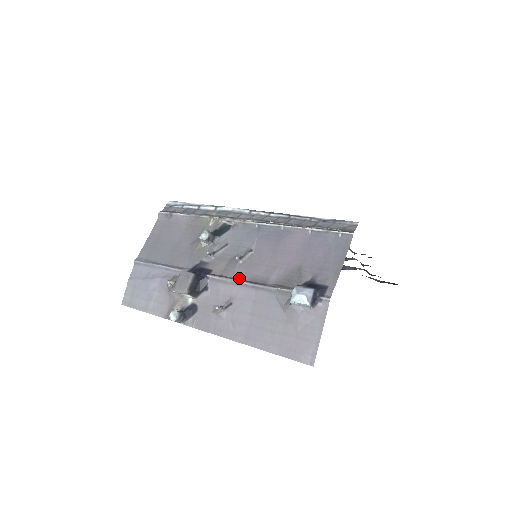
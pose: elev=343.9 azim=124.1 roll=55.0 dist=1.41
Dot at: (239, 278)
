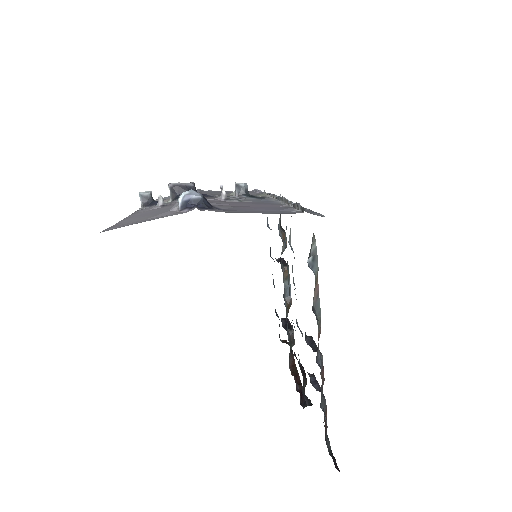
Dot at: occluded
